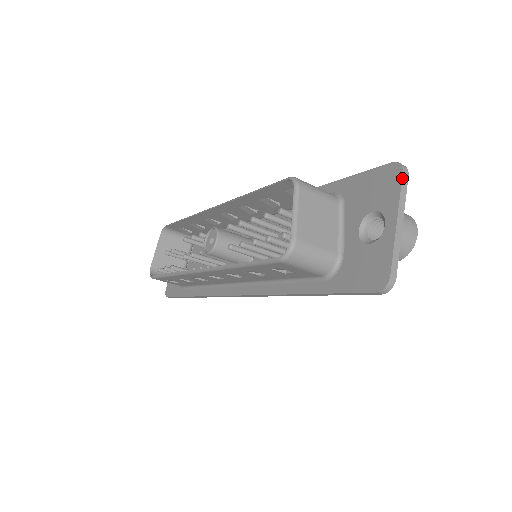
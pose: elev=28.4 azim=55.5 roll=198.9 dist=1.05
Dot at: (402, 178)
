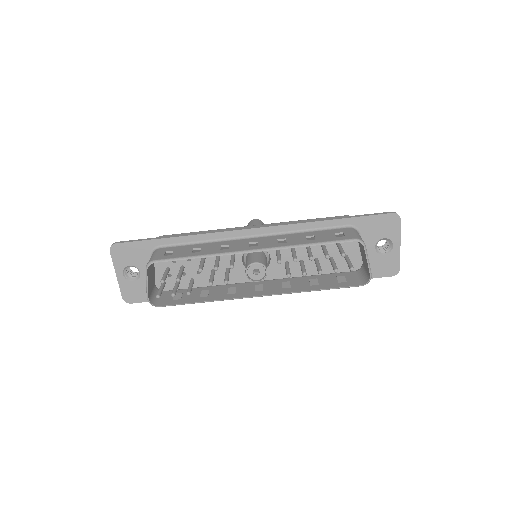
Dot at: occluded
